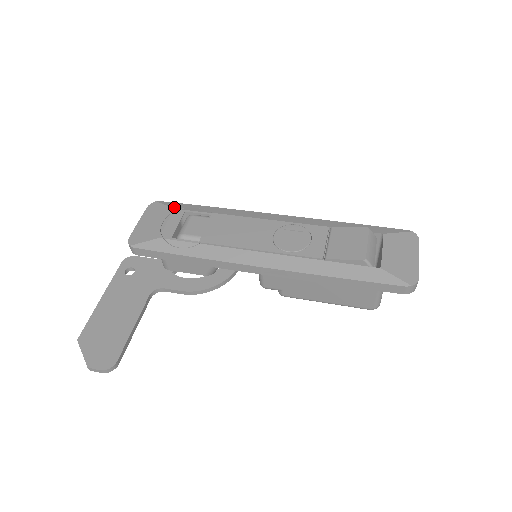
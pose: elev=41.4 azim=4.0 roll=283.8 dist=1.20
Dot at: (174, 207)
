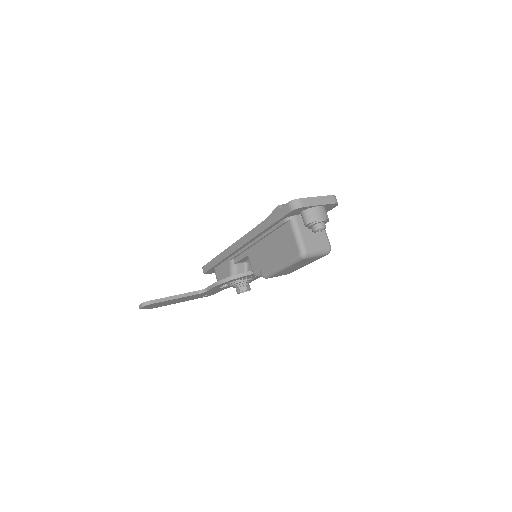
Dot at: occluded
